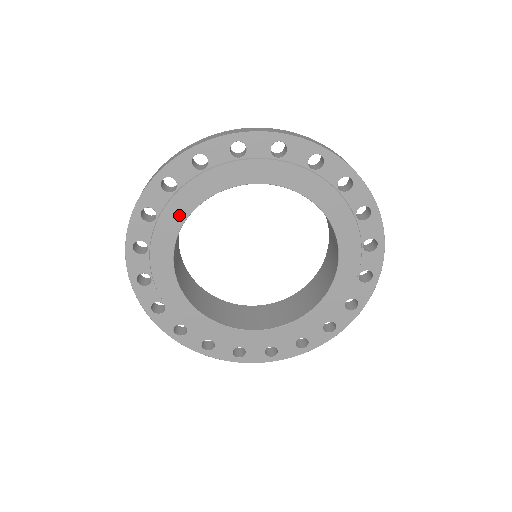
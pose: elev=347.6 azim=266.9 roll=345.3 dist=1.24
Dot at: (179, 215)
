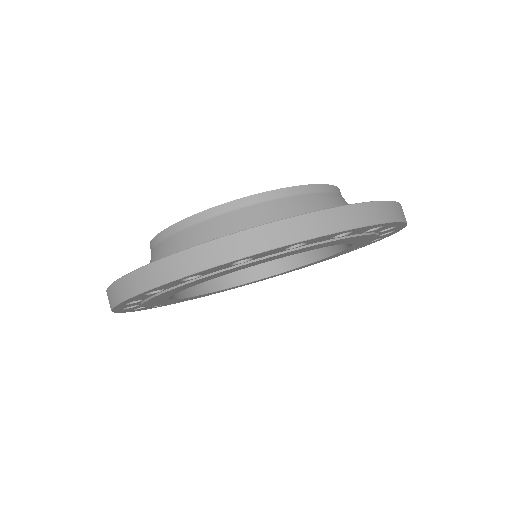
Dot at: (227, 273)
